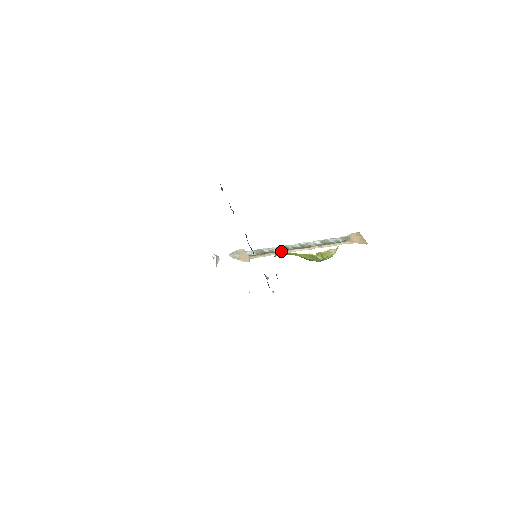
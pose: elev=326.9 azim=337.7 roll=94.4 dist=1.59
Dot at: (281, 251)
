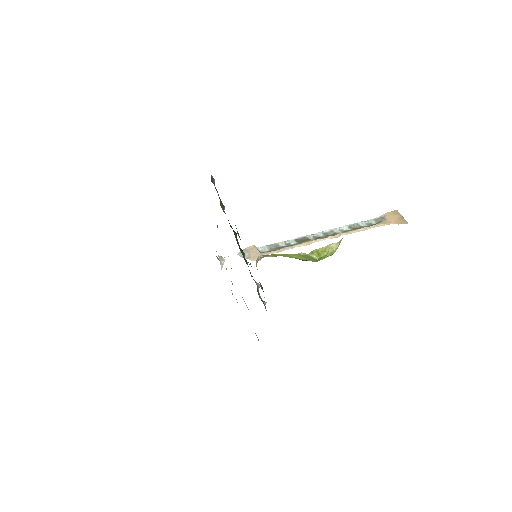
Dot at: (299, 243)
